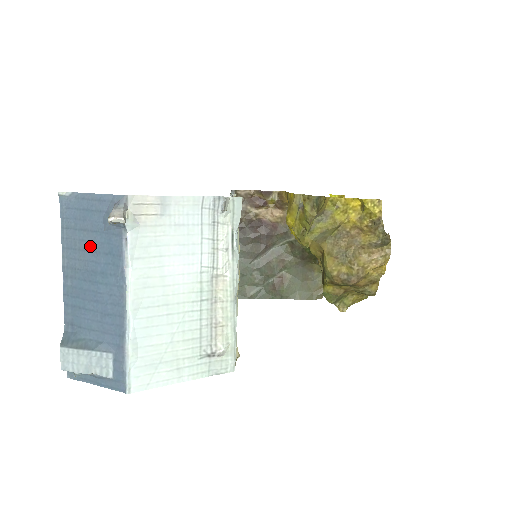
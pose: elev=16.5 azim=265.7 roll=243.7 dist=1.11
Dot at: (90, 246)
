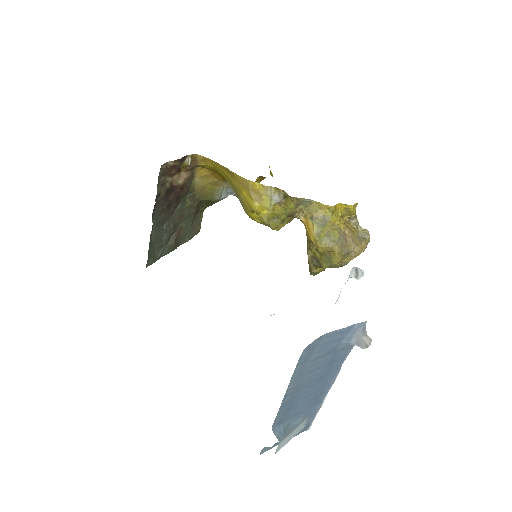
Dot at: (320, 365)
